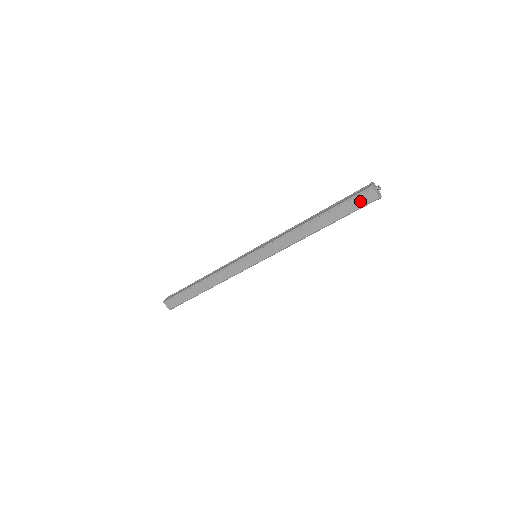
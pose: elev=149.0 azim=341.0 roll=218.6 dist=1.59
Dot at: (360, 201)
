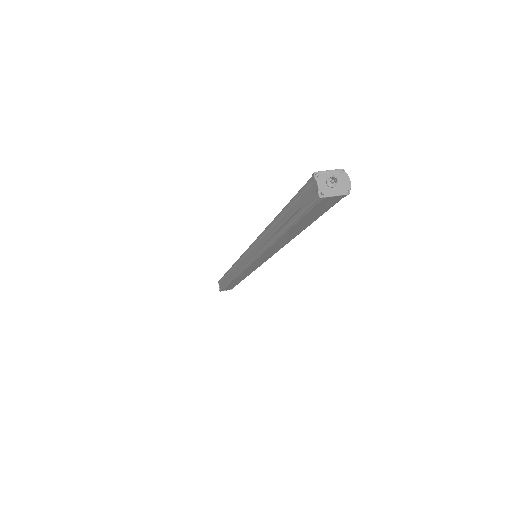
Dot at: (321, 207)
